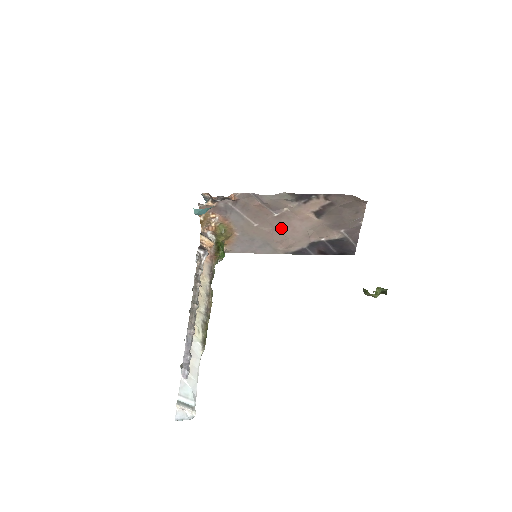
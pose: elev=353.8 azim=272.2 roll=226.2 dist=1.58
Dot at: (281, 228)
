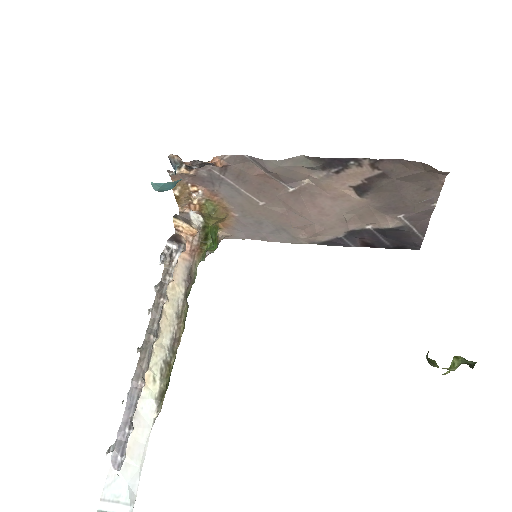
Dot at: (301, 209)
